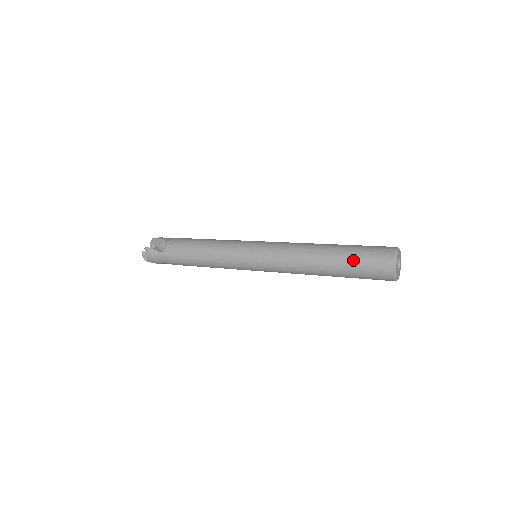
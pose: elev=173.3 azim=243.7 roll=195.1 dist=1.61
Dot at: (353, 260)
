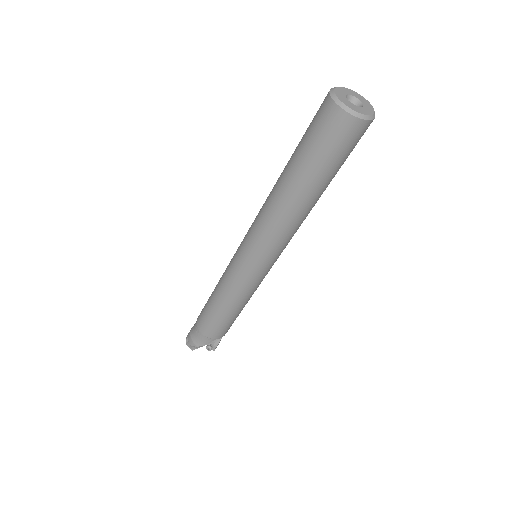
Dot at: occluded
